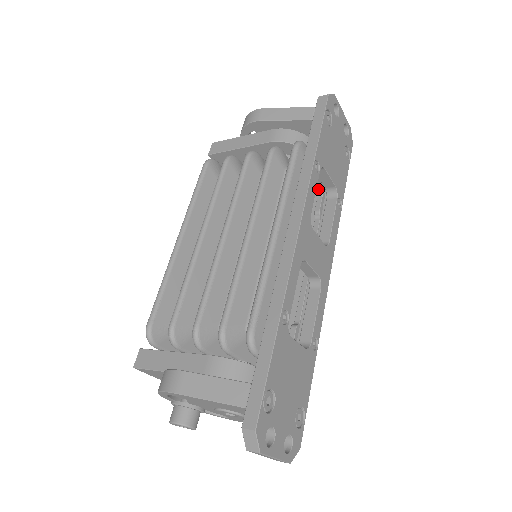
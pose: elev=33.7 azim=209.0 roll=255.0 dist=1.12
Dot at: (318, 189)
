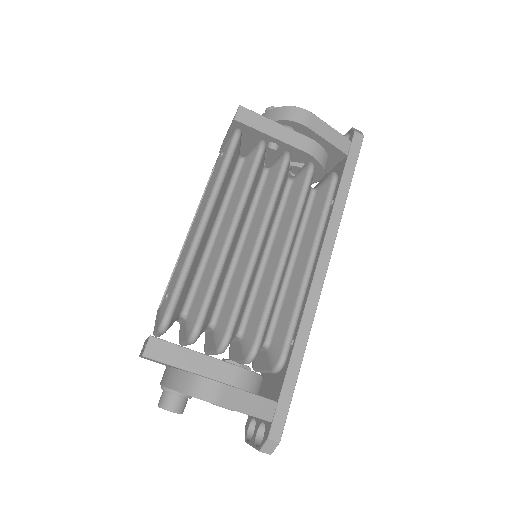
Dot at: occluded
